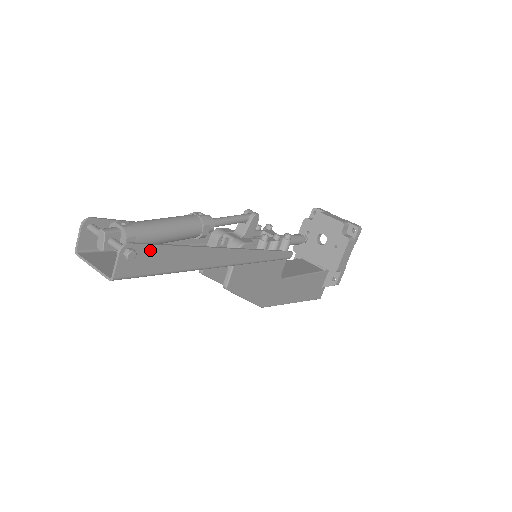
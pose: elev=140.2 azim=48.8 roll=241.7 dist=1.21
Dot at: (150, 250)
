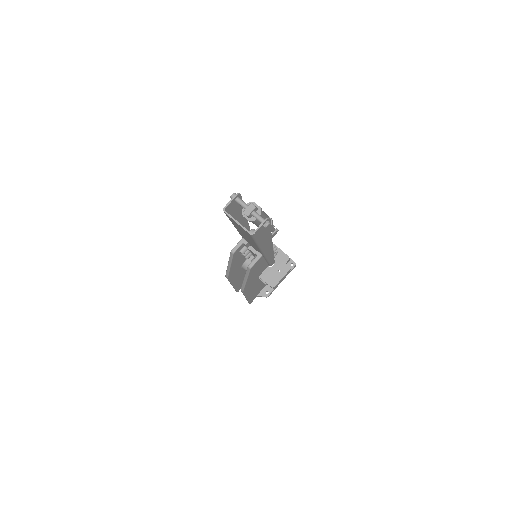
Dot at: occluded
